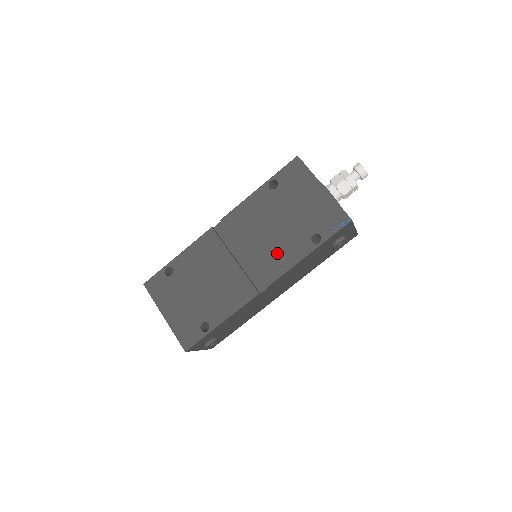
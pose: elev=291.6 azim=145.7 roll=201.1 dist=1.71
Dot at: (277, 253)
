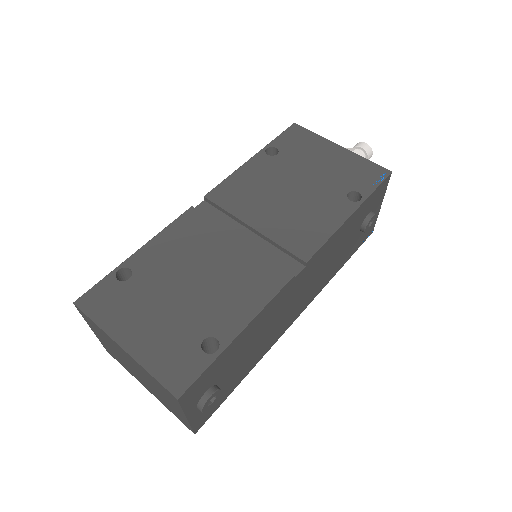
Dot at: (305, 220)
